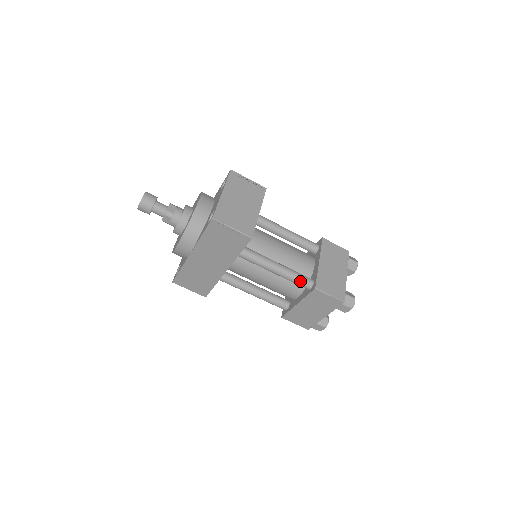
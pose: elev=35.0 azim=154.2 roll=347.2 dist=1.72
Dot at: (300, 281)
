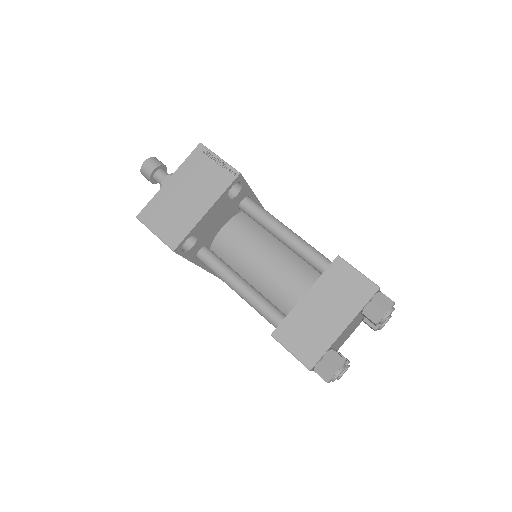
Dot at: (264, 315)
